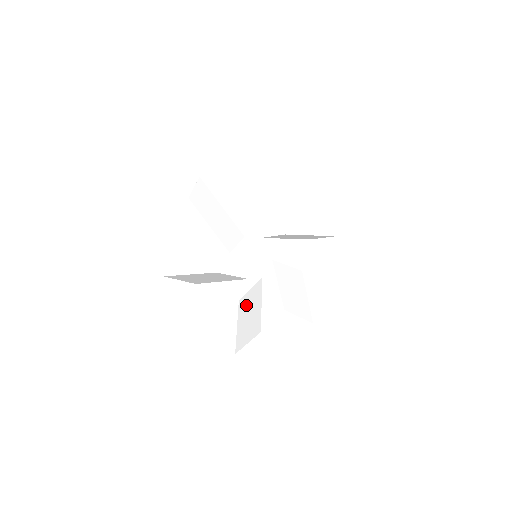
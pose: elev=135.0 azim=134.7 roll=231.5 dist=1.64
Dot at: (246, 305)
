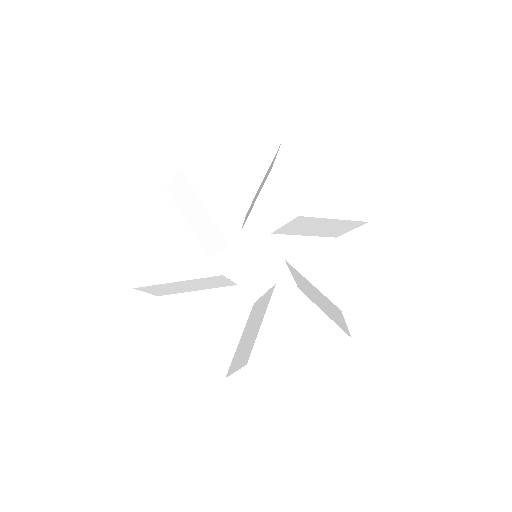
Dot at: (306, 291)
